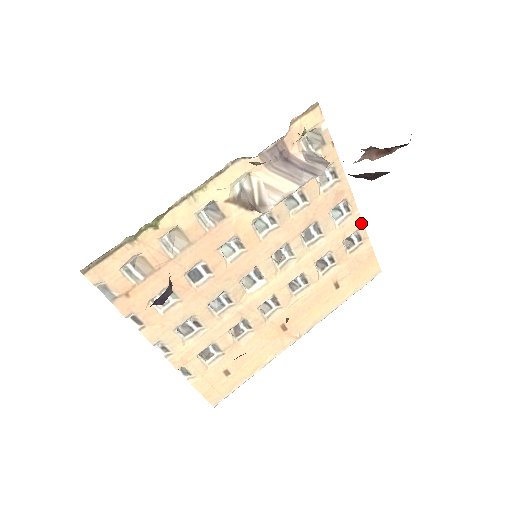
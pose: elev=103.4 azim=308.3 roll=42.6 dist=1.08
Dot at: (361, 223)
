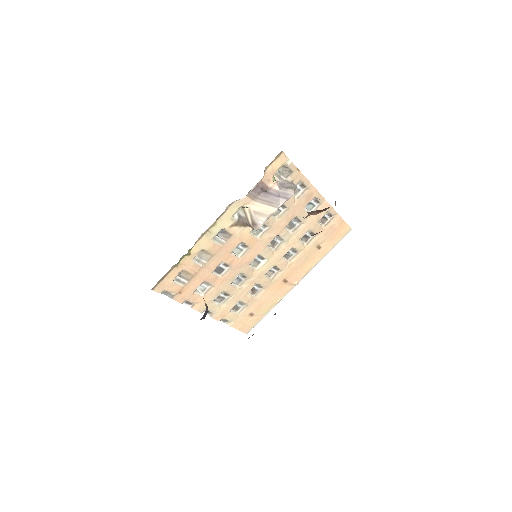
Dot at: (330, 207)
